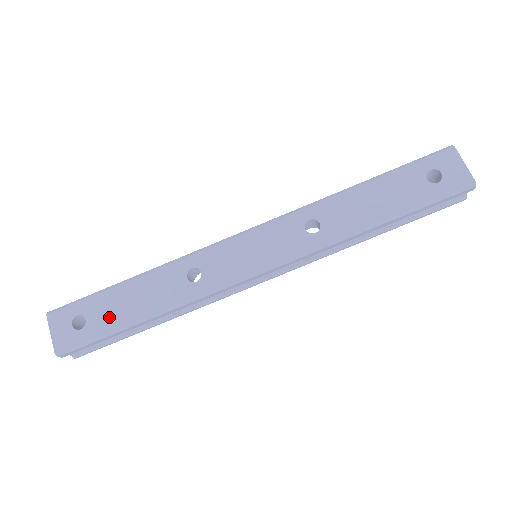
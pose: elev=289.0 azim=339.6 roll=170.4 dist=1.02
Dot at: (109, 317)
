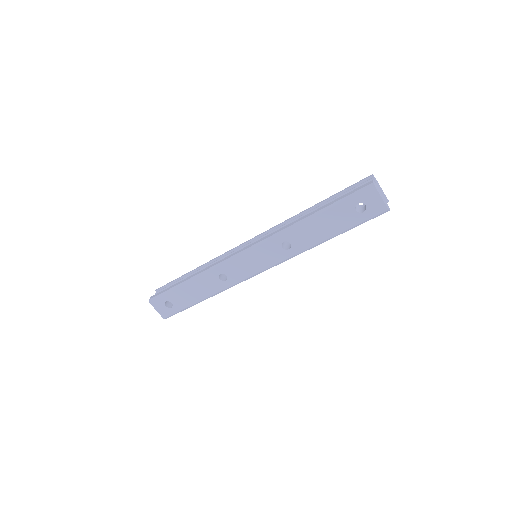
Dot at: (184, 301)
